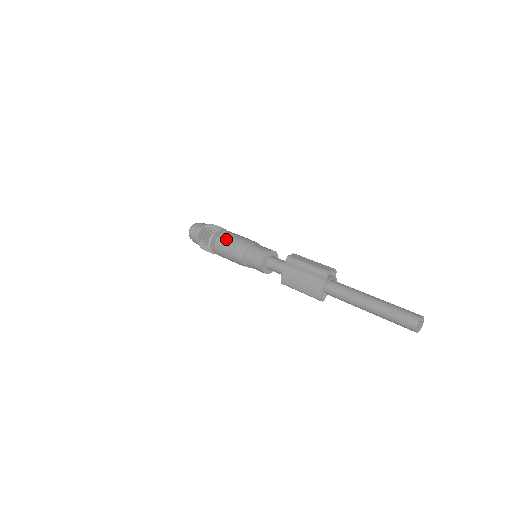
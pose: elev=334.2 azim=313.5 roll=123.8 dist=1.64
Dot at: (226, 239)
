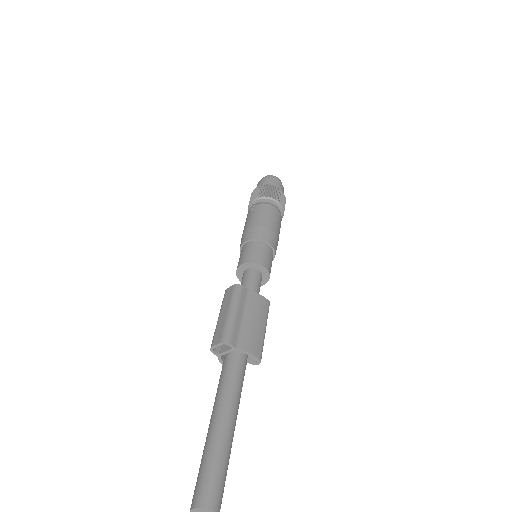
Dot at: occluded
